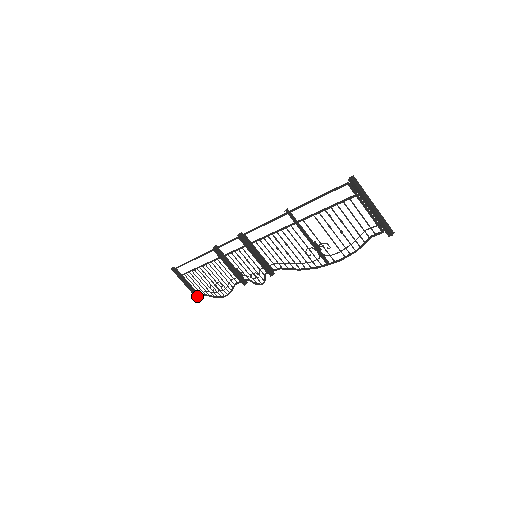
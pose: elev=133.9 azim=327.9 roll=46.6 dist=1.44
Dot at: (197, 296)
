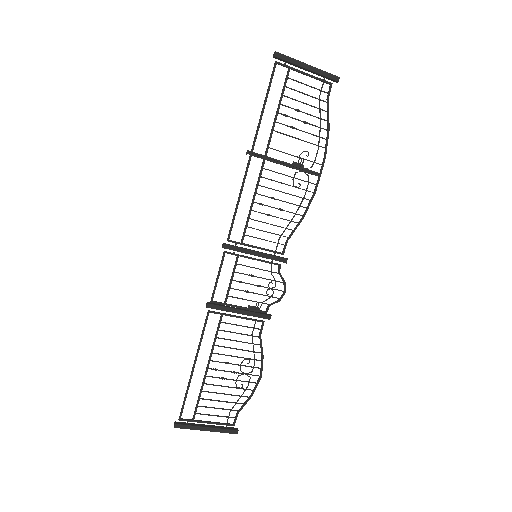
Dot at: (231, 429)
